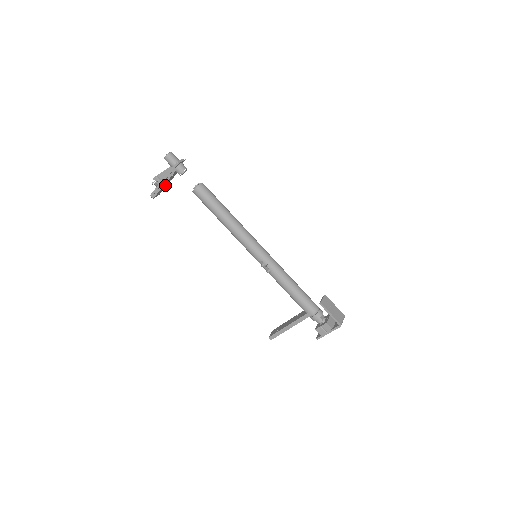
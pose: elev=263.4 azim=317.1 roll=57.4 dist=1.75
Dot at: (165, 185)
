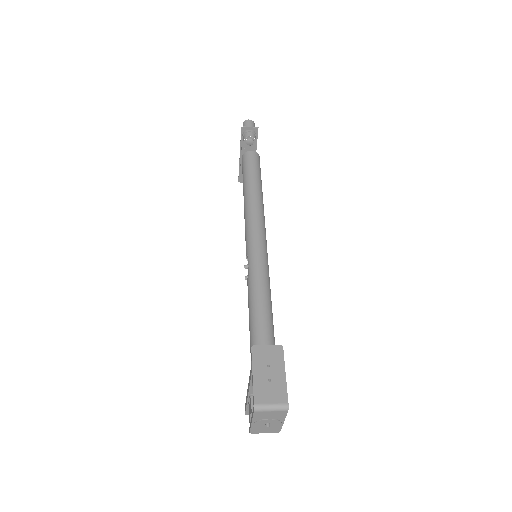
Dot at: occluded
